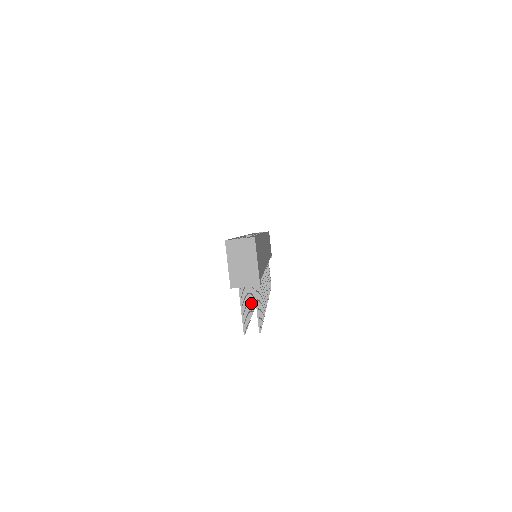
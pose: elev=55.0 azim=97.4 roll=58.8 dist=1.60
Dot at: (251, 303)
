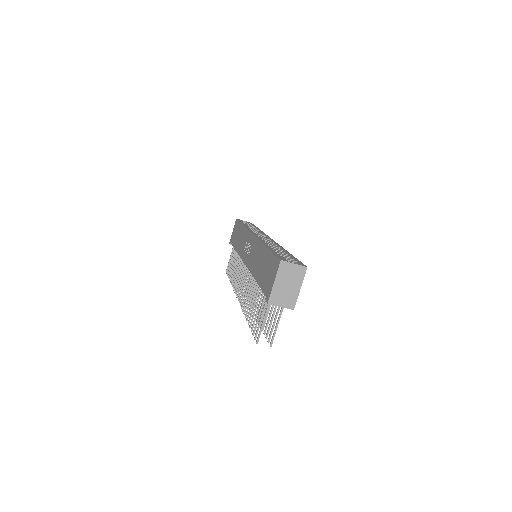
Dot at: occluded
